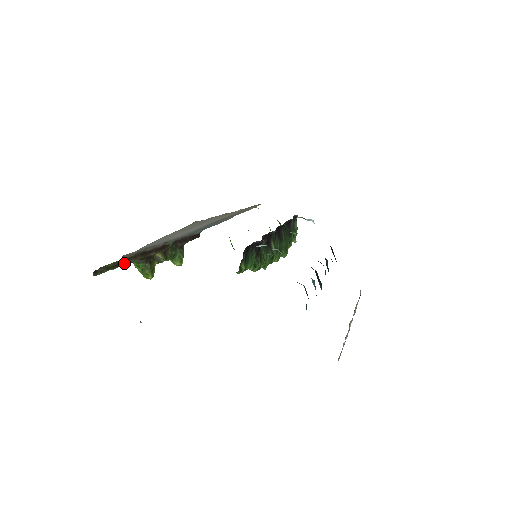
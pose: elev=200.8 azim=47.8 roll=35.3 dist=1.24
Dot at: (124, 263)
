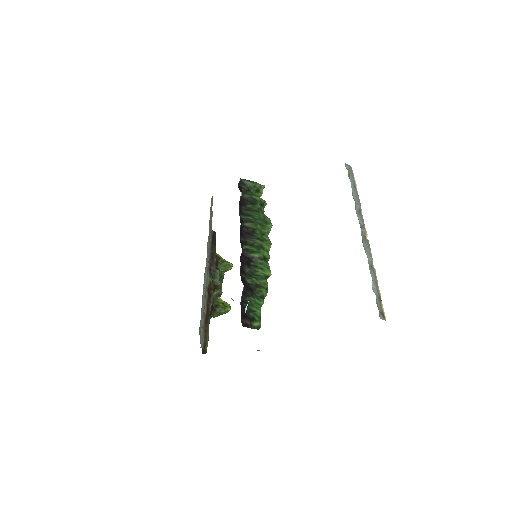
Dot at: (207, 346)
